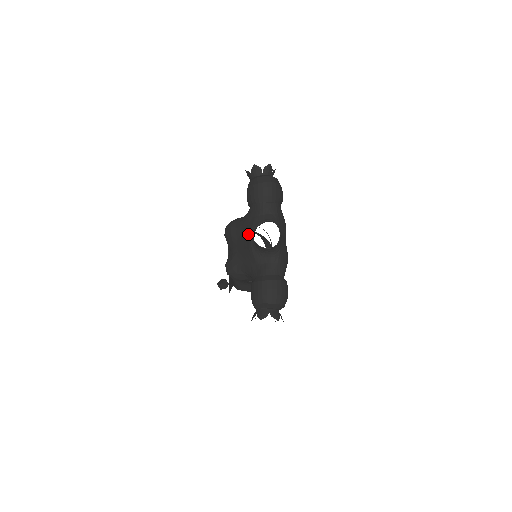
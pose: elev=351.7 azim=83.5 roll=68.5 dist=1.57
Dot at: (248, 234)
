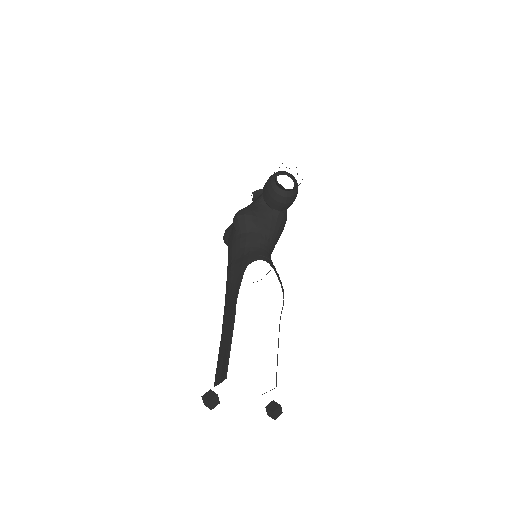
Dot at: occluded
